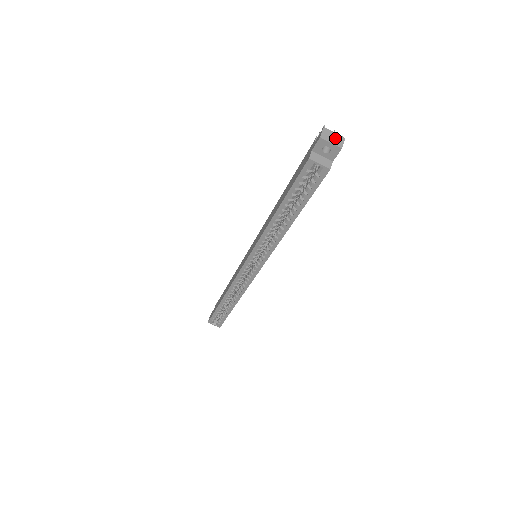
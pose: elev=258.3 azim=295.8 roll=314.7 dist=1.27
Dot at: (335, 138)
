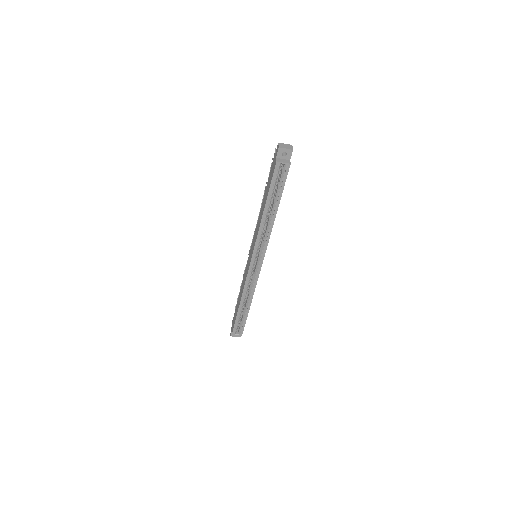
Dot at: (287, 146)
